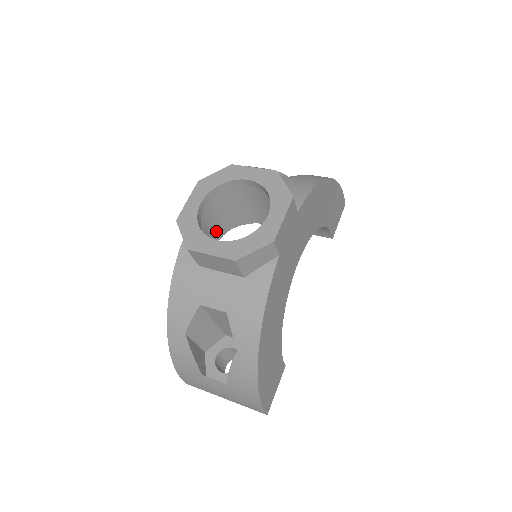
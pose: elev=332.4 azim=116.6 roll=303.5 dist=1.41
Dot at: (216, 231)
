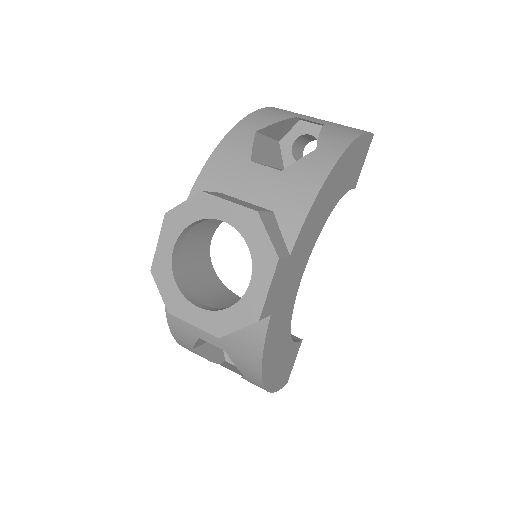
Dot at: (206, 234)
